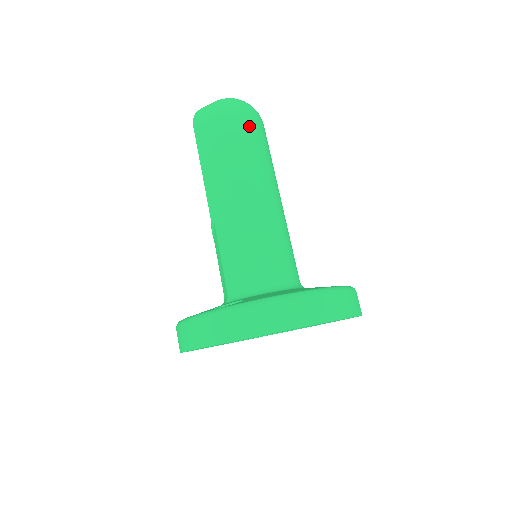
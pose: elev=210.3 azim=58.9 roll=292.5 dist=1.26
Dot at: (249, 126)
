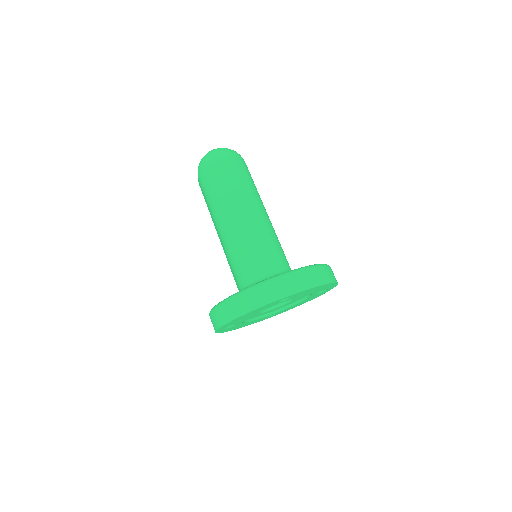
Dot at: (213, 174)
